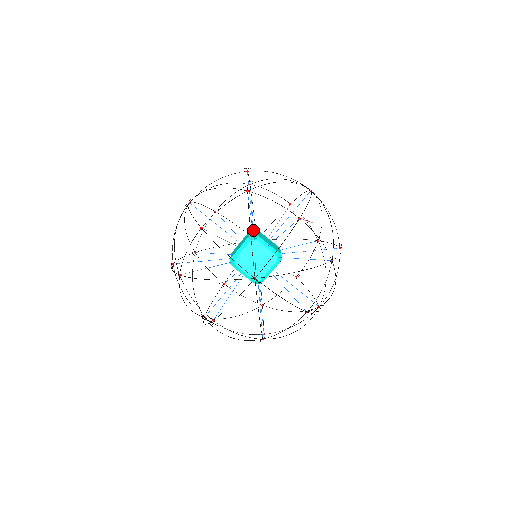
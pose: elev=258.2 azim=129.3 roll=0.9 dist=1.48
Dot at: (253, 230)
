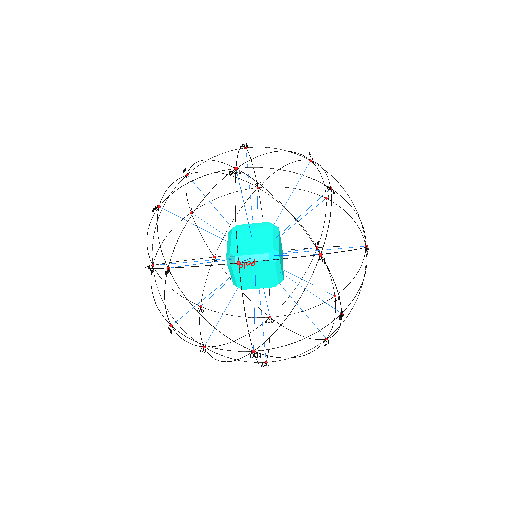
Dot at: (227, 242)
